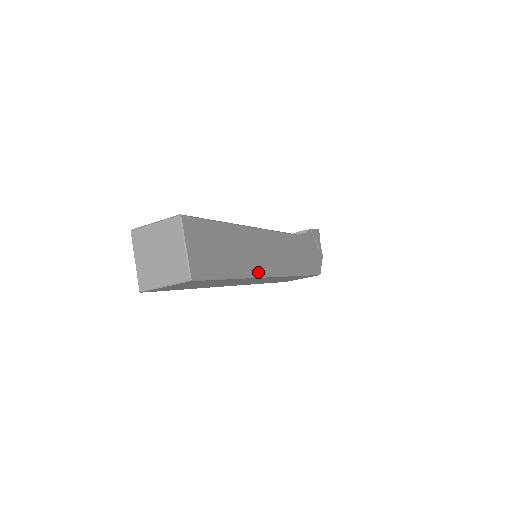
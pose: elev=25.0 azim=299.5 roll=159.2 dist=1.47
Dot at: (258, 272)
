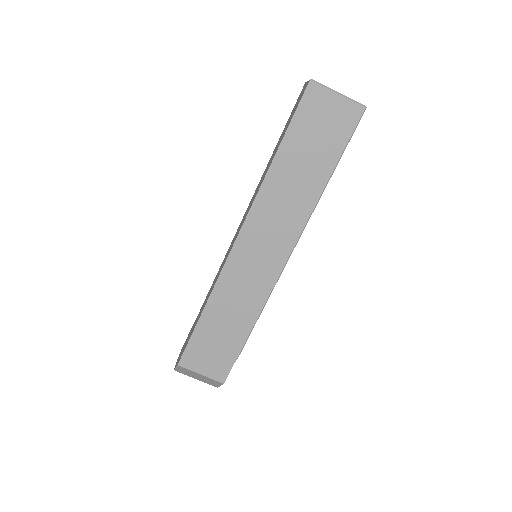
Dot at: (305, 226)
